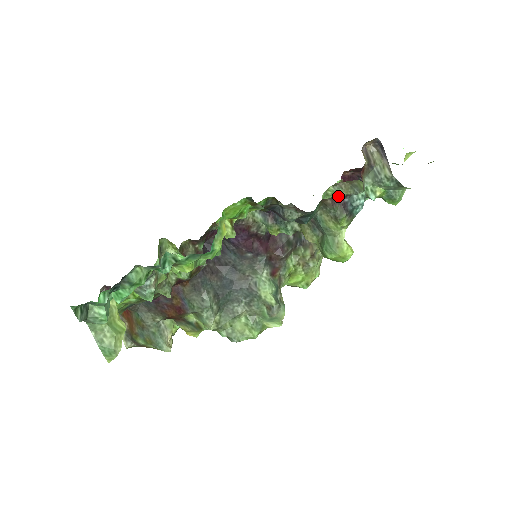
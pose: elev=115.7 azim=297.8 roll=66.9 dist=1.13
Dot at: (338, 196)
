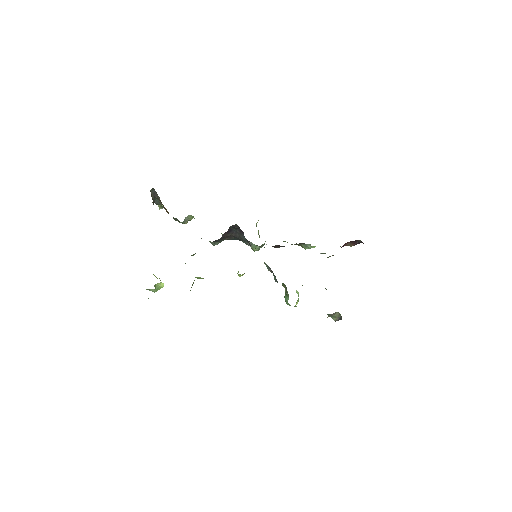
Dot at: occluded
